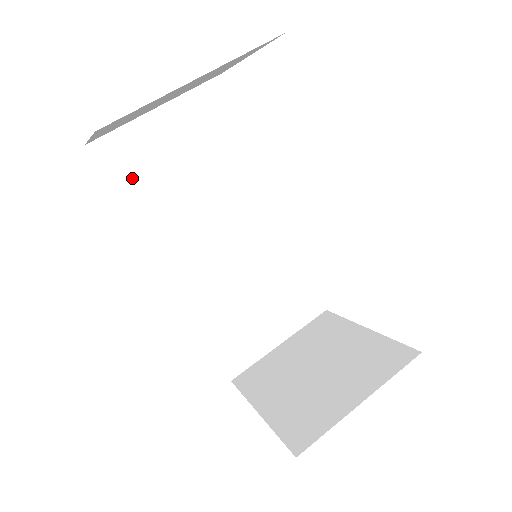
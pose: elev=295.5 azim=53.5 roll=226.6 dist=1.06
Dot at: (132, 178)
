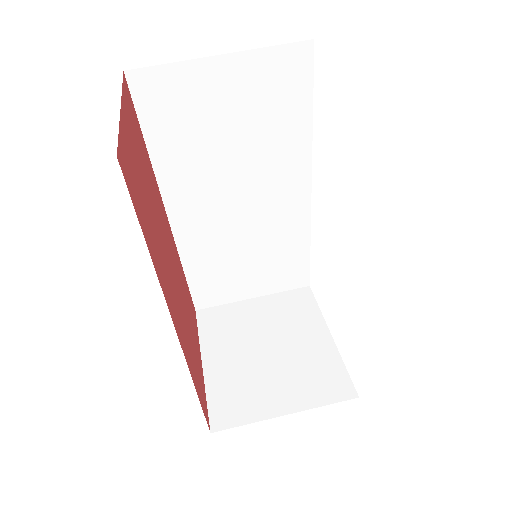
Dot at: (166, 120)
